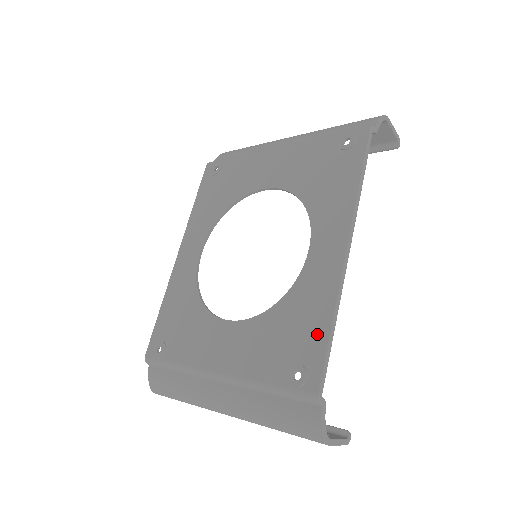
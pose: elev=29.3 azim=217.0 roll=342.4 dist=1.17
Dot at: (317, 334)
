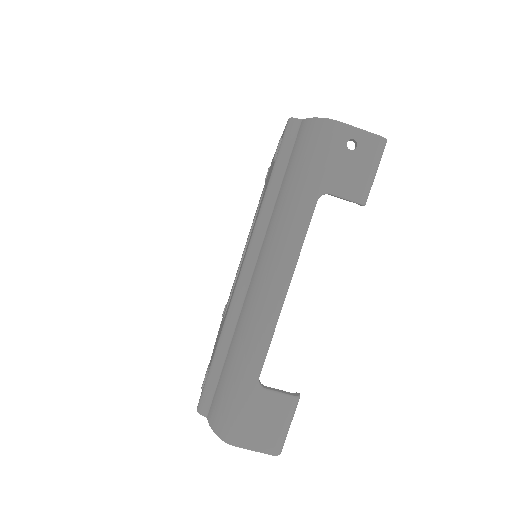
Dot at: occluded
